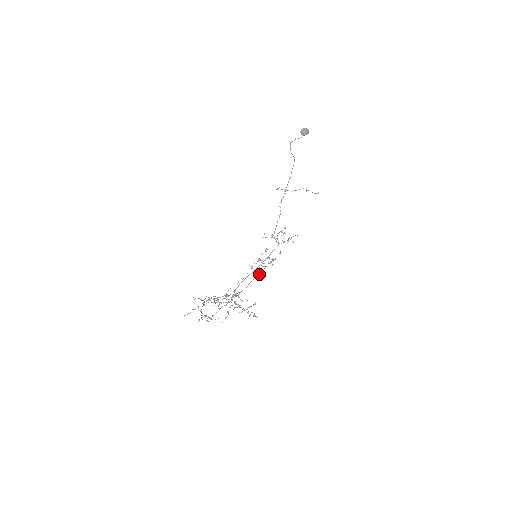
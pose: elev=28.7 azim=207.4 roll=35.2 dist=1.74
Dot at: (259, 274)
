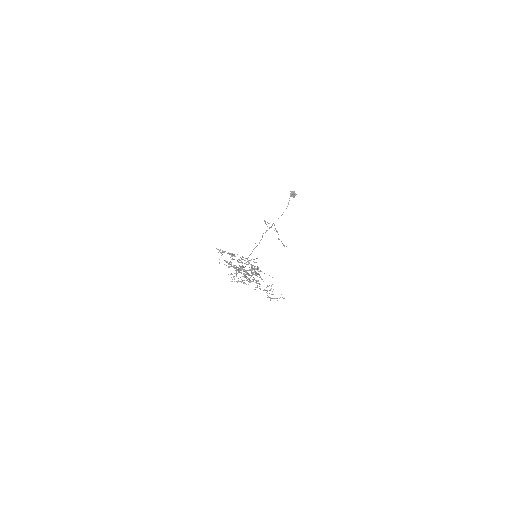
Dot at: (257, 273)
